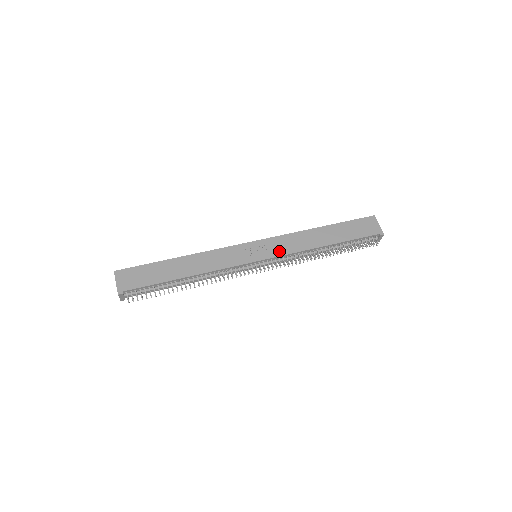
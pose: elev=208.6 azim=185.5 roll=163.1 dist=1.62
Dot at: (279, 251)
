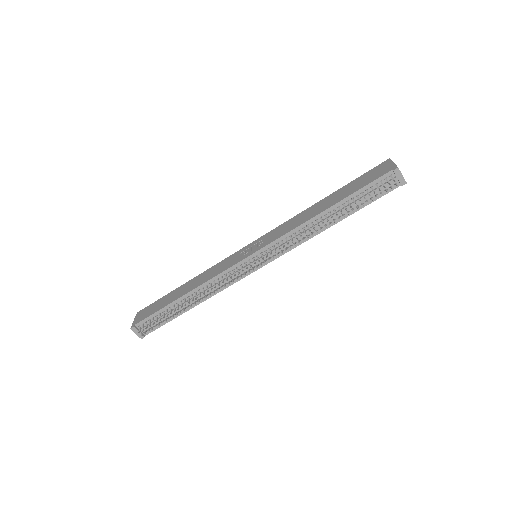
Dot at: (272, 239)
